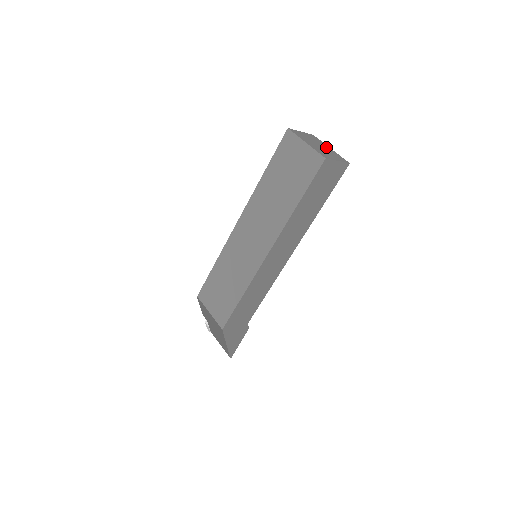
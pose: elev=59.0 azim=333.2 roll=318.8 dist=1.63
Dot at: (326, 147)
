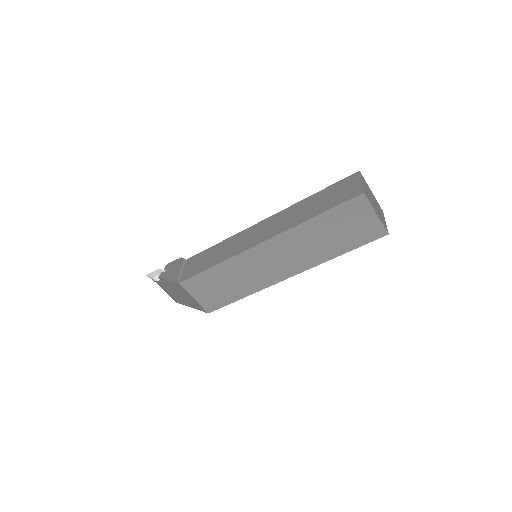
Dot at: (372, 195)
